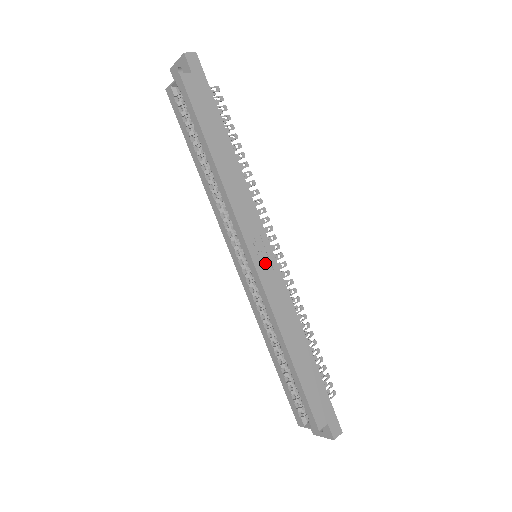
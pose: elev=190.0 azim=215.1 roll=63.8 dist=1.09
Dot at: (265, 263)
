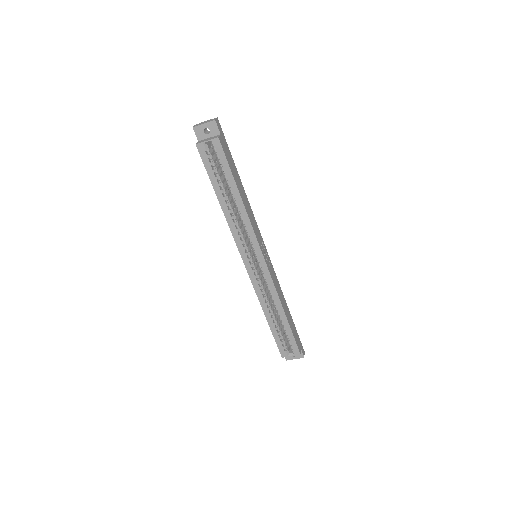
Dot at: (267, 260)
